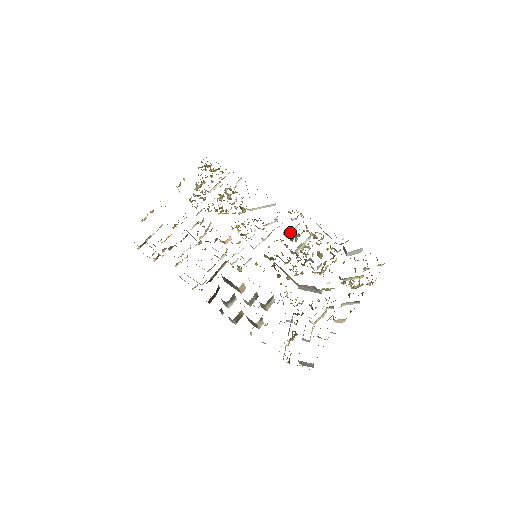
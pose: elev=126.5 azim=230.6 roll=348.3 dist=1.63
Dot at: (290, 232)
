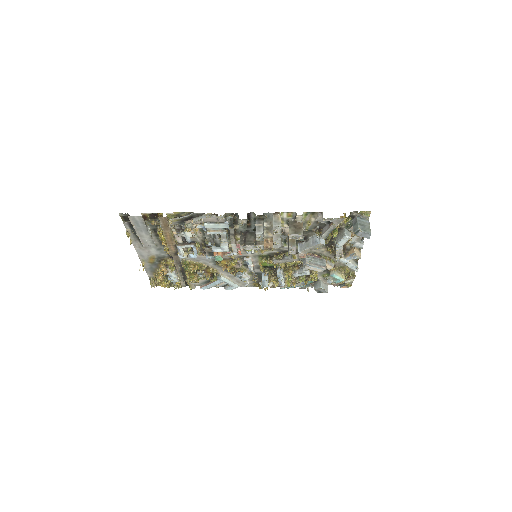
Dot at: occluded
